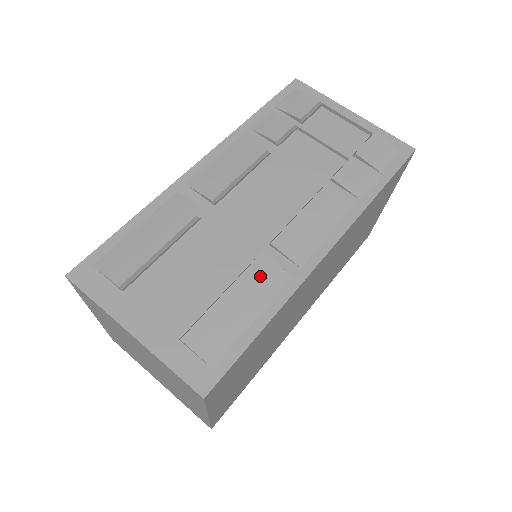
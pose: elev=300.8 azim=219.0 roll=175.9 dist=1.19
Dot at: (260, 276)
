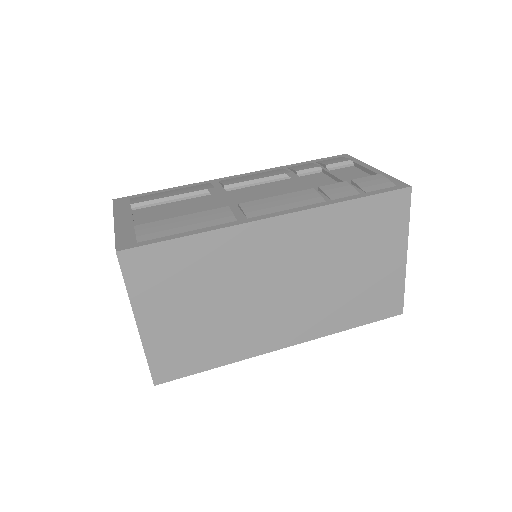
Dot at: (214, 215)
